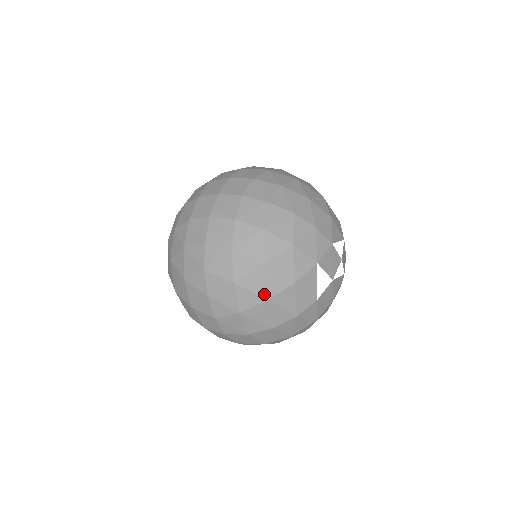
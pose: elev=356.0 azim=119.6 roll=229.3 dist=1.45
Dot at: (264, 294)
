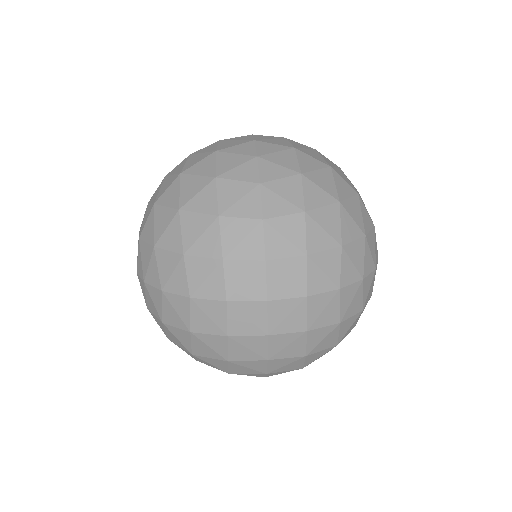
Dot at: occluded
